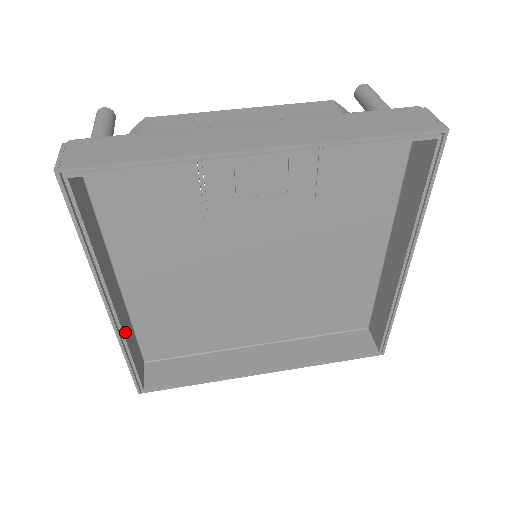
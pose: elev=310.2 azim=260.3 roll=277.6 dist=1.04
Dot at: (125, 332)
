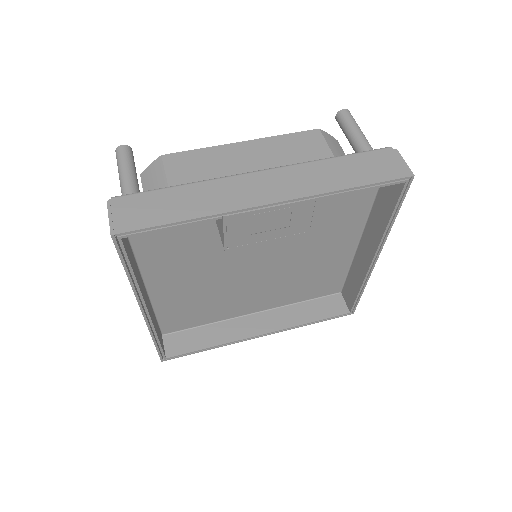
Dot at: (154, 324)
